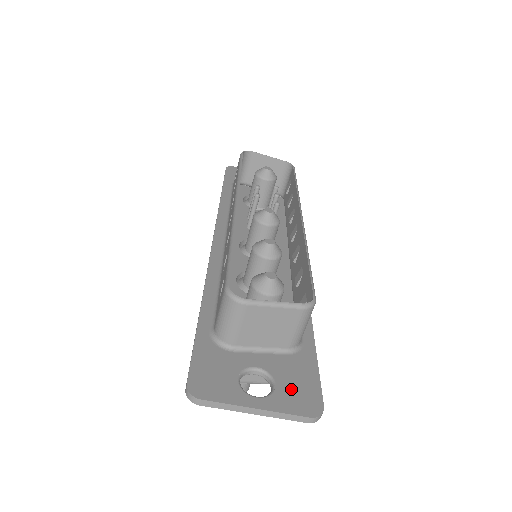
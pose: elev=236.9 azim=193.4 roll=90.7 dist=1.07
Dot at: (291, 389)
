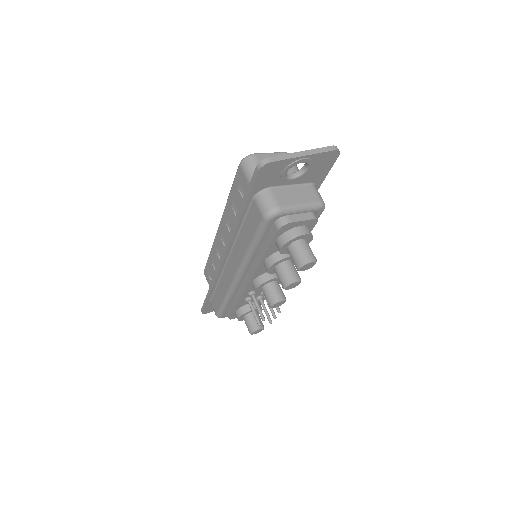
Dot at: occluded
